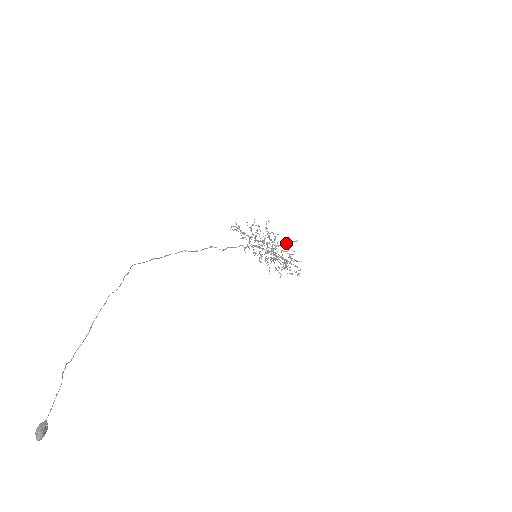
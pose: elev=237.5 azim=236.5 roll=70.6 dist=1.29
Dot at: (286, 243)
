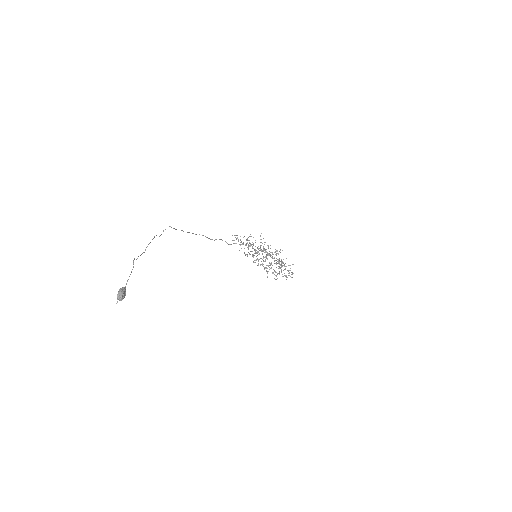
Dot at: (278, 254)
